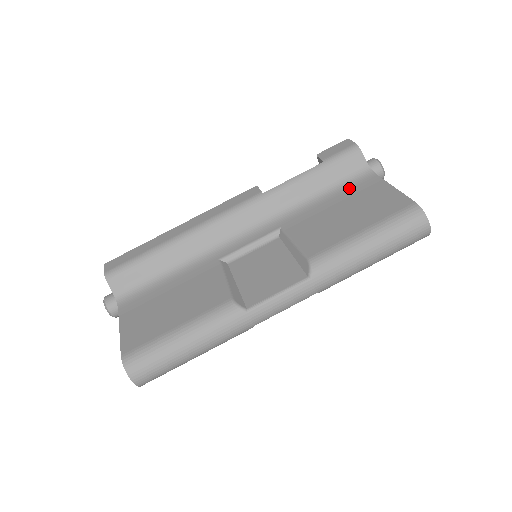
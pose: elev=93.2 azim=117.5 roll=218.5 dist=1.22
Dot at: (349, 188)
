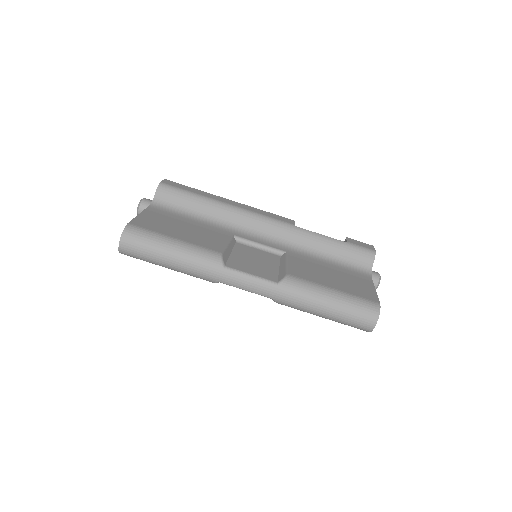
Dot at: (348, 269)
